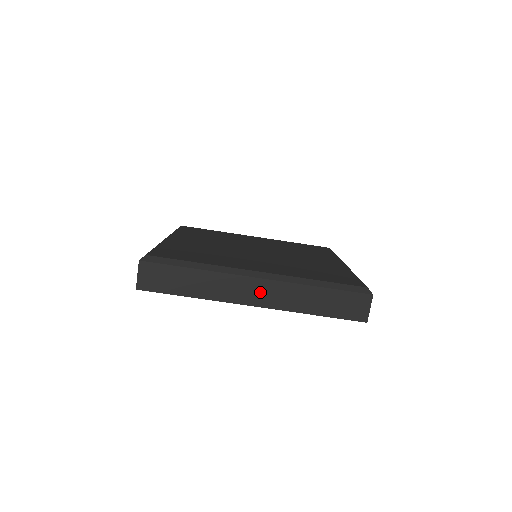
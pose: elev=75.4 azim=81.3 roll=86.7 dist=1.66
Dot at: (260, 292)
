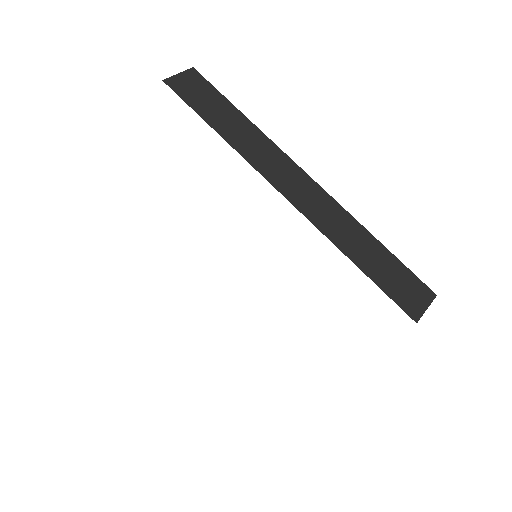
Dot at: (302, 189)
